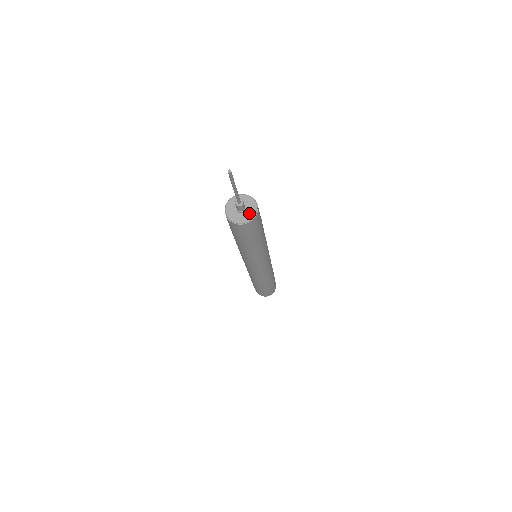
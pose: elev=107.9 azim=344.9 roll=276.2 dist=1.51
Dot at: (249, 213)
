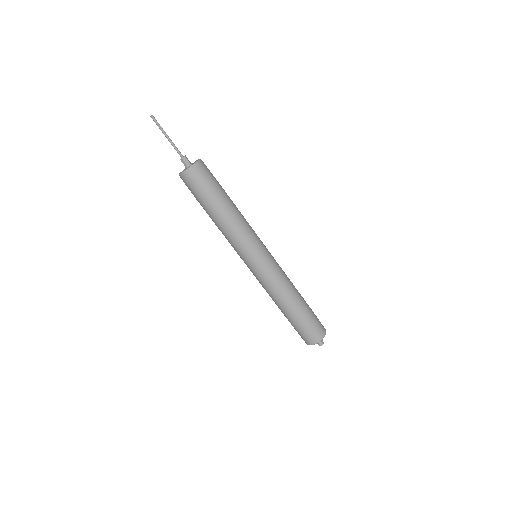
Dot at: (189, 167)
